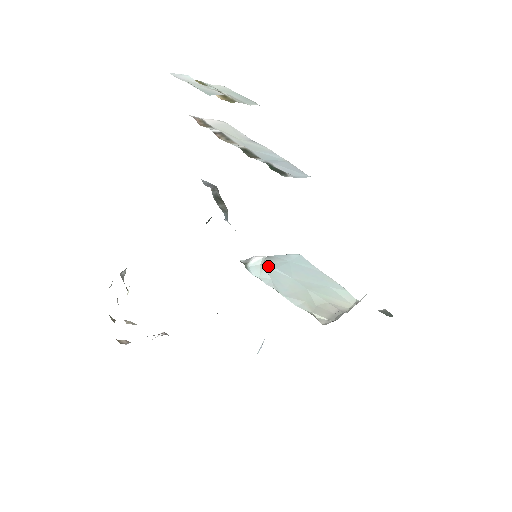
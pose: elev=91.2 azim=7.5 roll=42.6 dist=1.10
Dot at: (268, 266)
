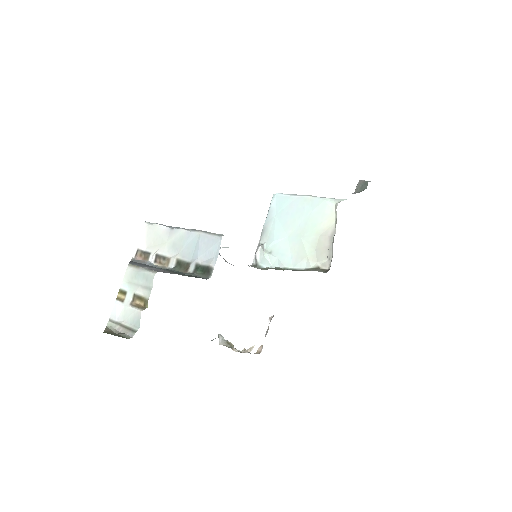
Dot at: (268, 245)
